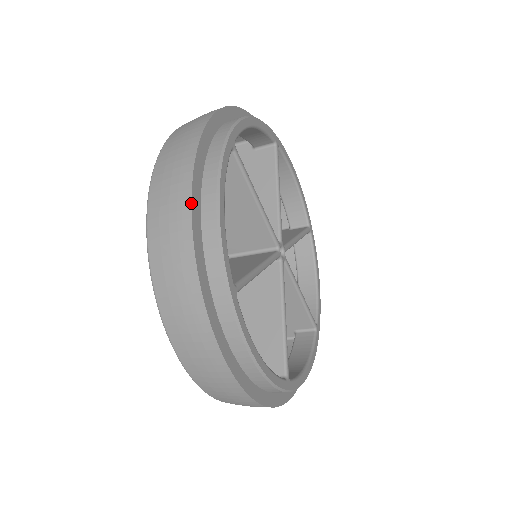
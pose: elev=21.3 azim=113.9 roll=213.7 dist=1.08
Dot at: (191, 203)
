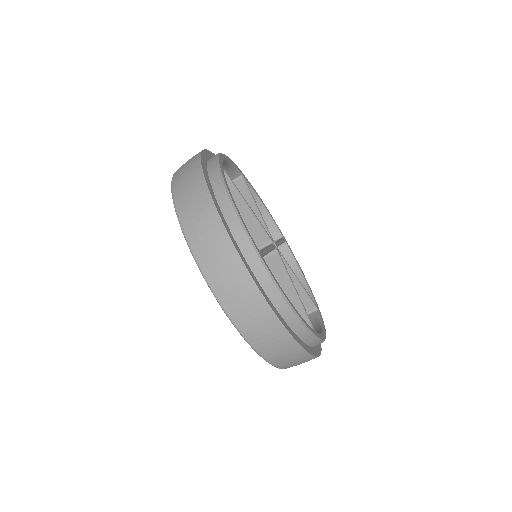
Dot at: (213, 201)
